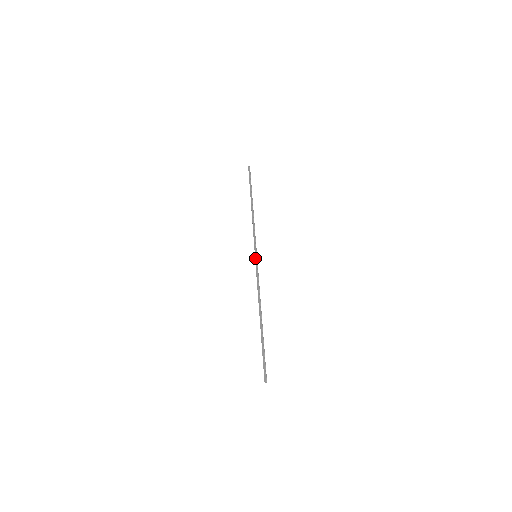
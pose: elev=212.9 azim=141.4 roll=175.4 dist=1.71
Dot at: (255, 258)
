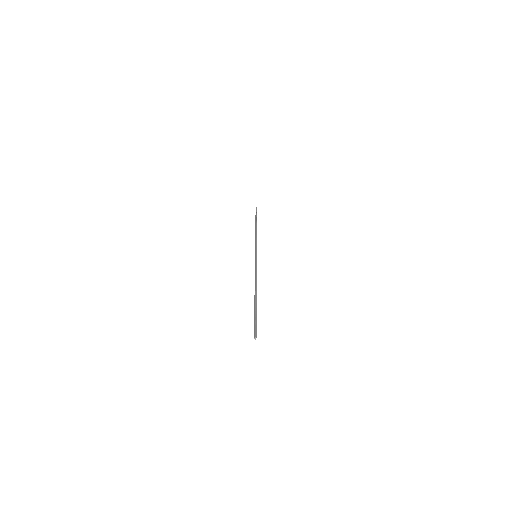
Dot at: (255, 257)
